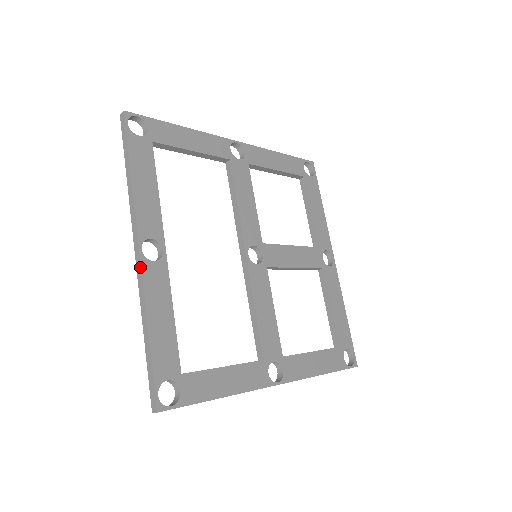
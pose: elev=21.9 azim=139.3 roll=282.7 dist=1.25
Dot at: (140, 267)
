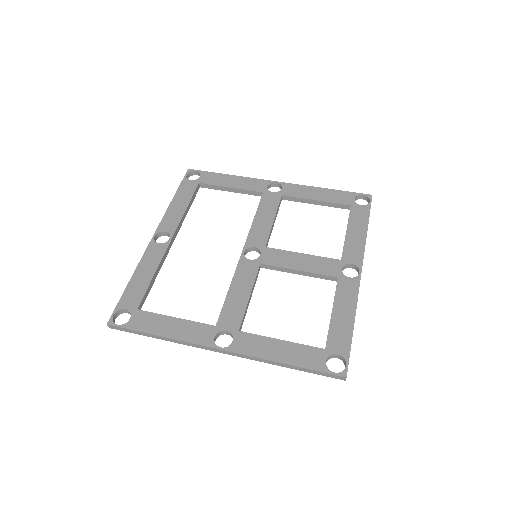
Dot at: (148, 245)
